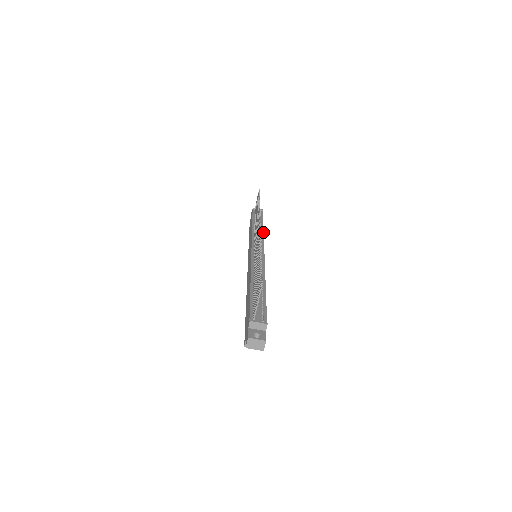
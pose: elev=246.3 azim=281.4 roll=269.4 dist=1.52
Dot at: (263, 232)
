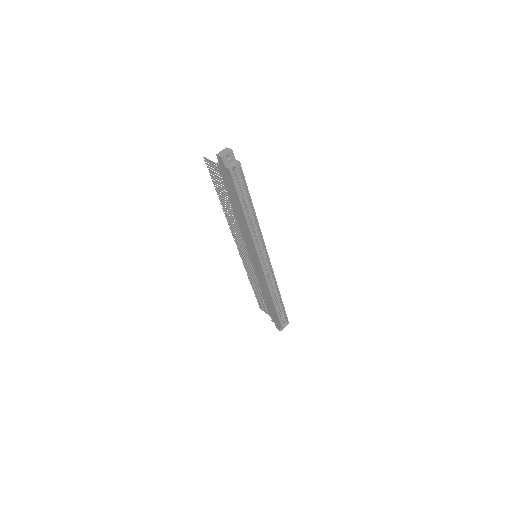
Dot at: occluded
